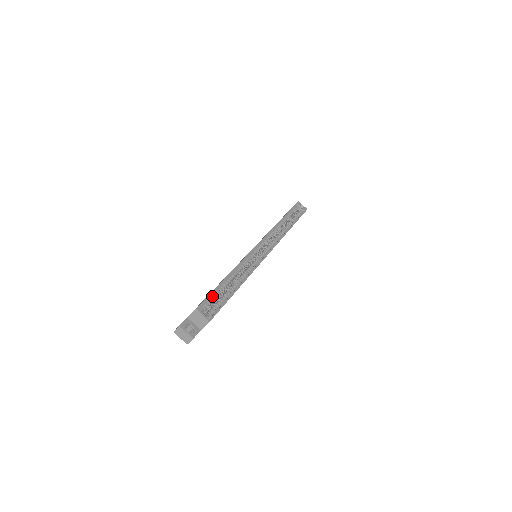
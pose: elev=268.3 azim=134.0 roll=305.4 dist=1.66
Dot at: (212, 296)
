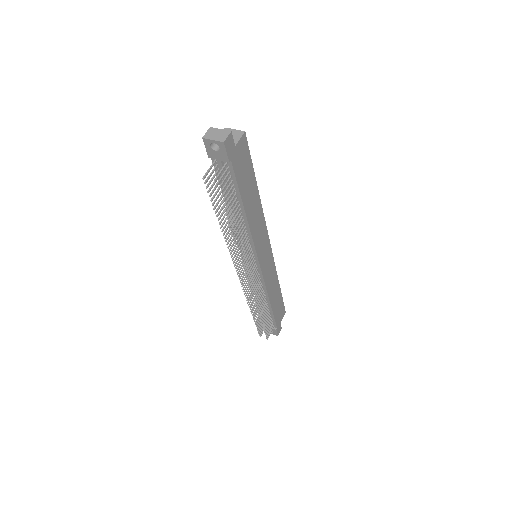
Dot at: occluded
